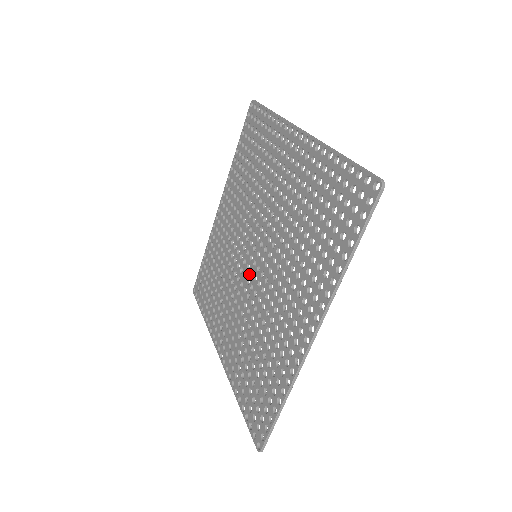
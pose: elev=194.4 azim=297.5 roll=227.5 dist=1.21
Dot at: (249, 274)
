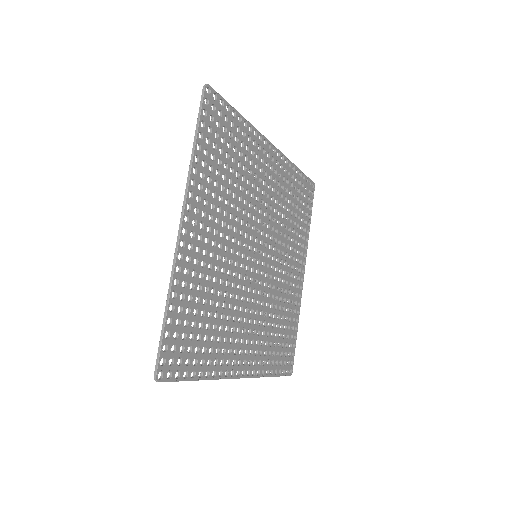
Dot at: (263, 262)
